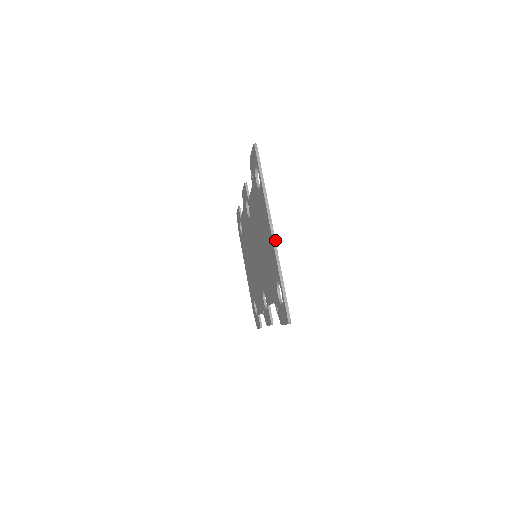
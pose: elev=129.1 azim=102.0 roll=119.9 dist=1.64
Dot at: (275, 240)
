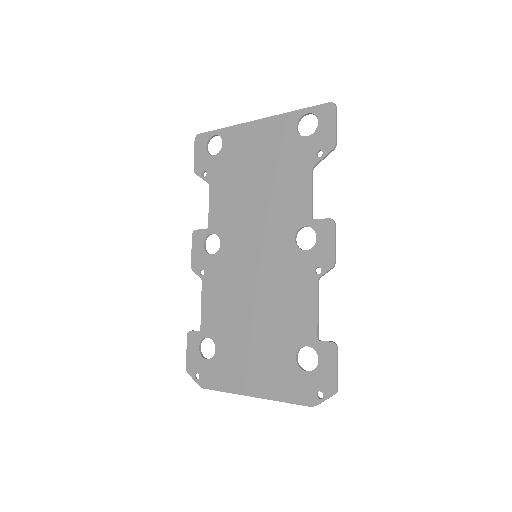
Dot at: (267, 118)
